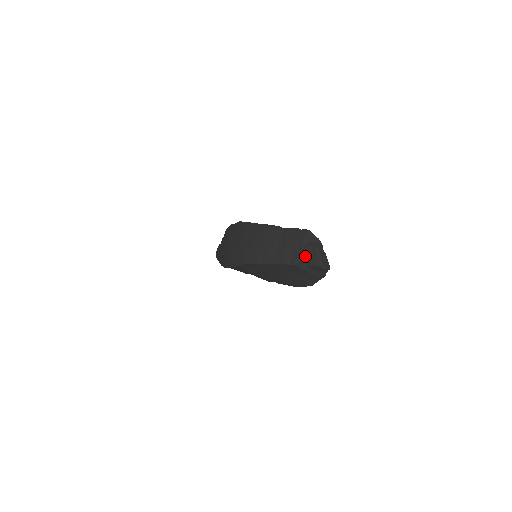
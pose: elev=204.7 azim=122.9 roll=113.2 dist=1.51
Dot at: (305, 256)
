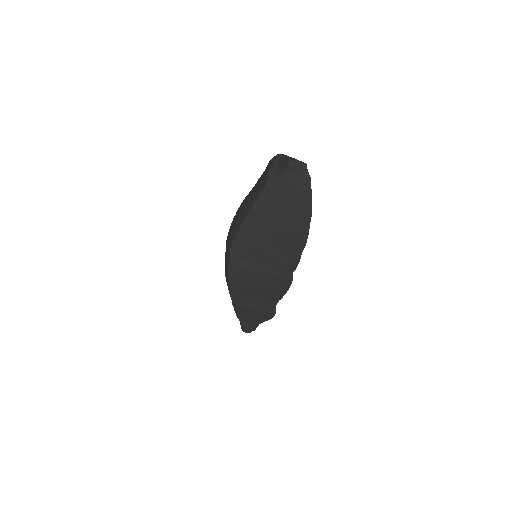
Dot at: (273, 171)
